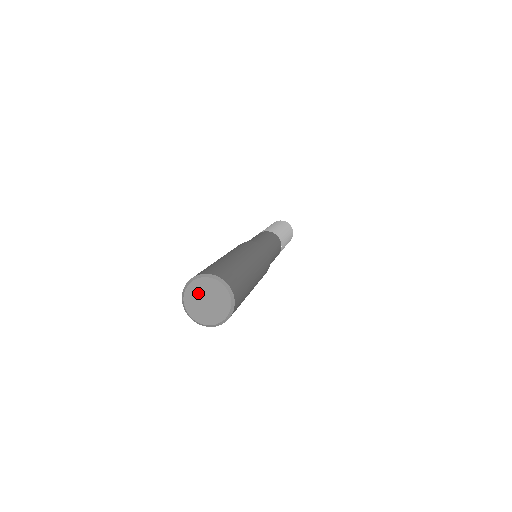
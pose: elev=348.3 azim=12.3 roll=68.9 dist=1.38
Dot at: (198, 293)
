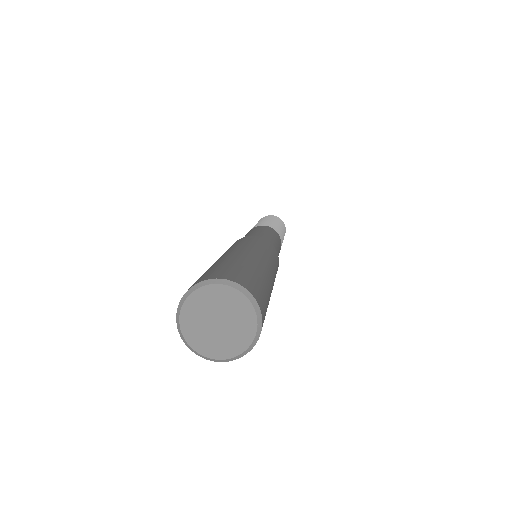
Dot at: (202, 311)
